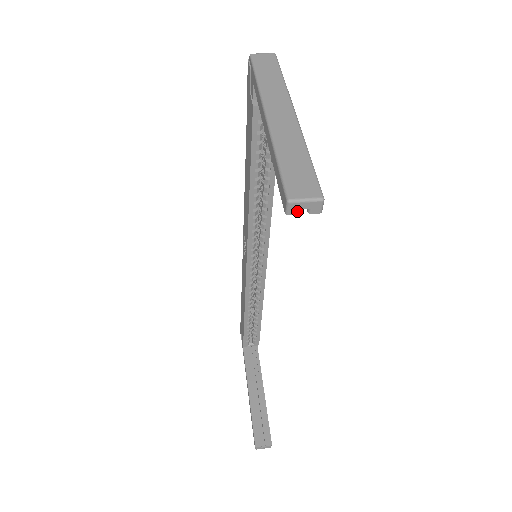
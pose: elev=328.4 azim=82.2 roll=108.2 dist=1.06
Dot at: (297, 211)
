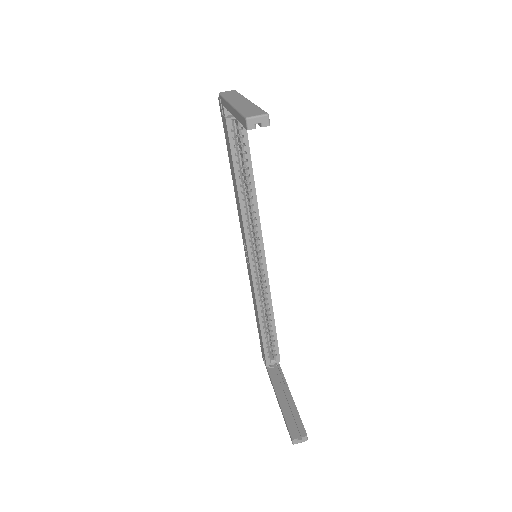
Dot at: (254, 126)
